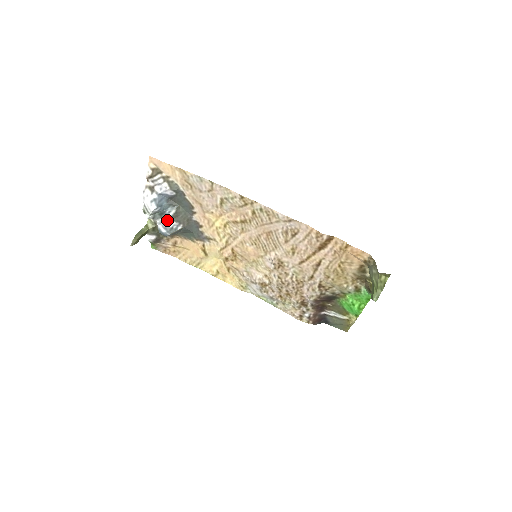
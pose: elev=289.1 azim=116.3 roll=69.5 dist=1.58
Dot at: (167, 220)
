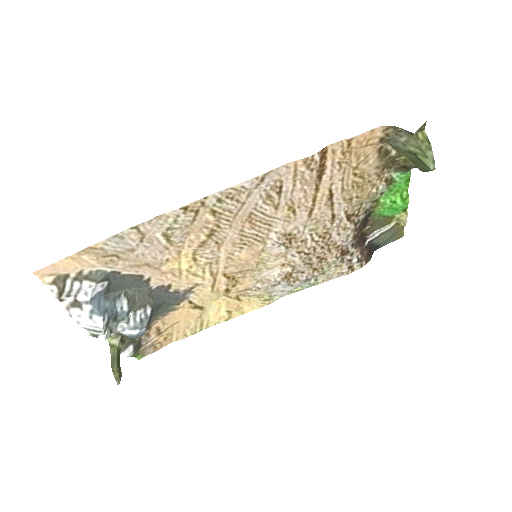
Dot at: (127, 318)
